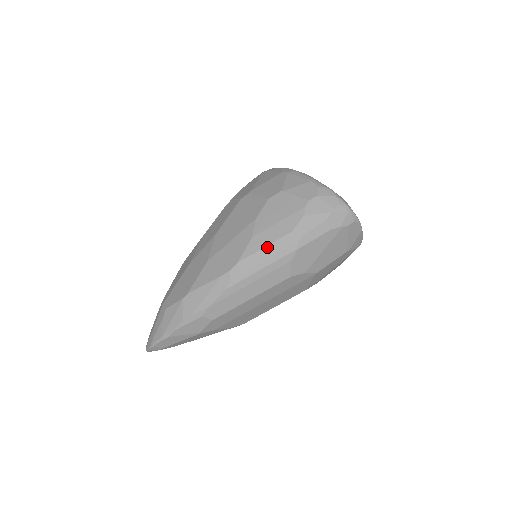
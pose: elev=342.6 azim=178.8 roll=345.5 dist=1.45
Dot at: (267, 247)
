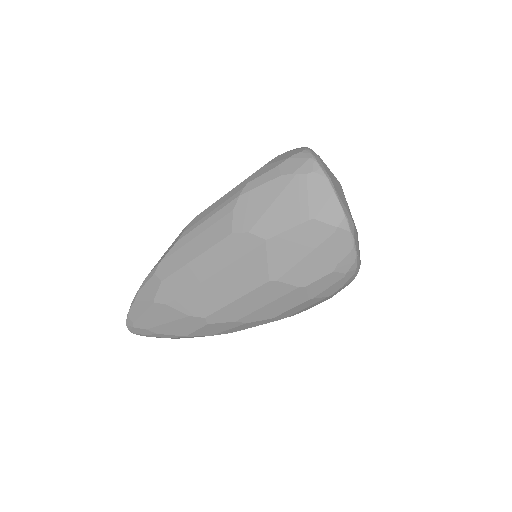
Dot at: (221, 198)
